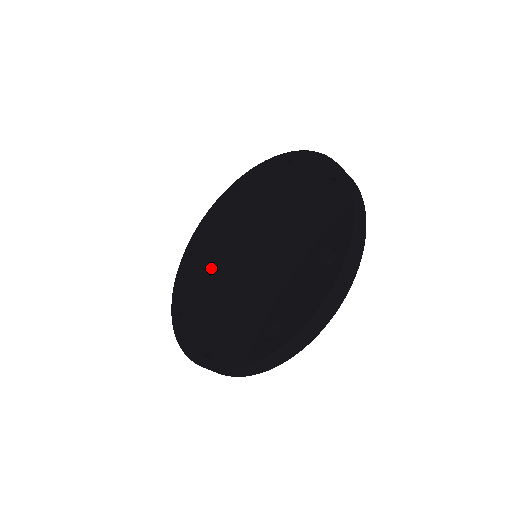
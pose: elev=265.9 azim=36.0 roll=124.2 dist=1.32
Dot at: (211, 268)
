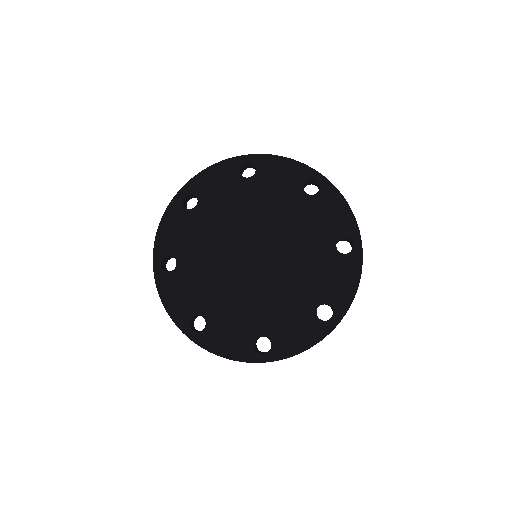
Dot at: (209, 242)
